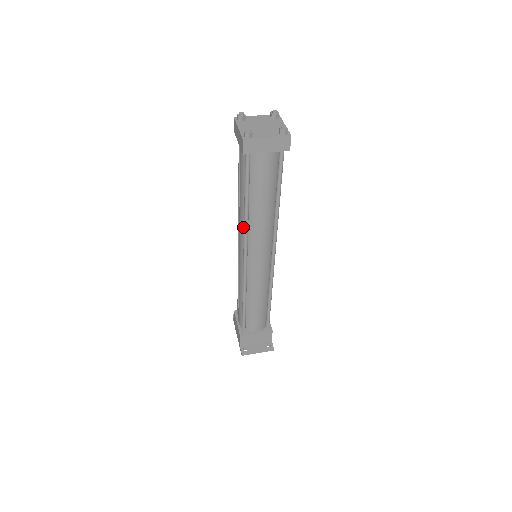
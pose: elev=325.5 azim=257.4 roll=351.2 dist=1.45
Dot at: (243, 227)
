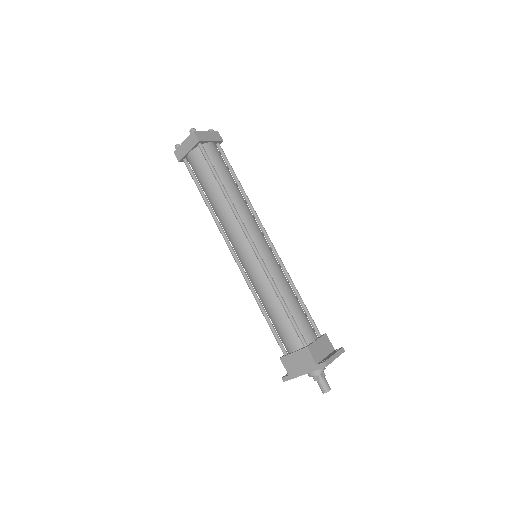
Dot at: (231, 216)
